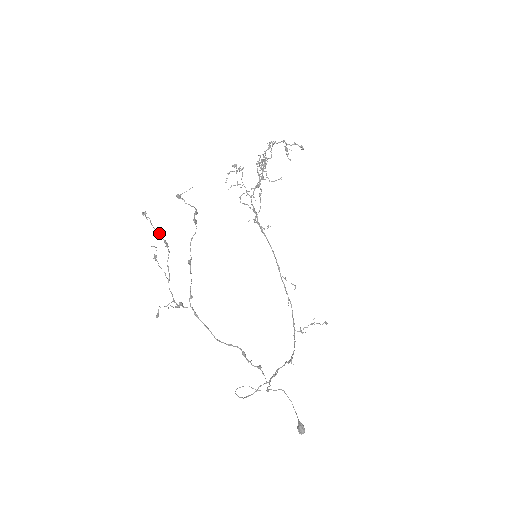
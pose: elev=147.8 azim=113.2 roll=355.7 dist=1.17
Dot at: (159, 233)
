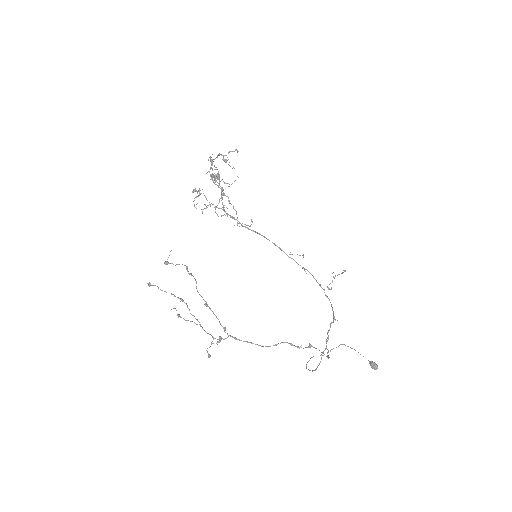
Dot at: occluded
